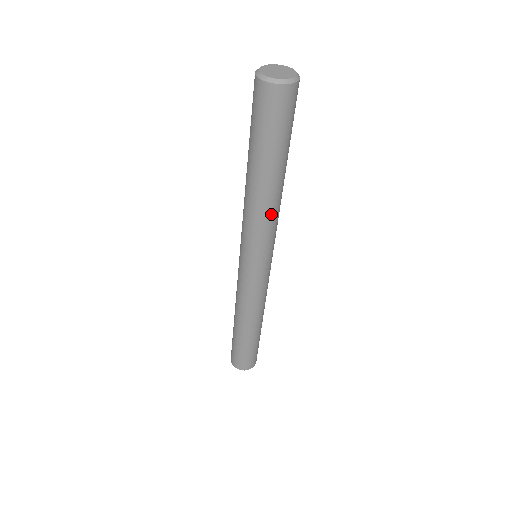
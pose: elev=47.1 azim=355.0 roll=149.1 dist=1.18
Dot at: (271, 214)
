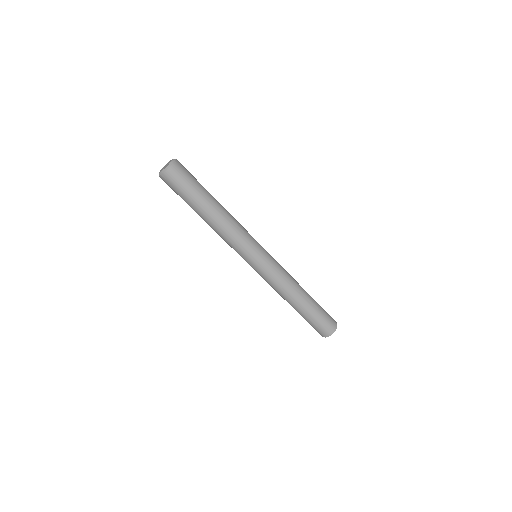
Dot at: (234, 222)
